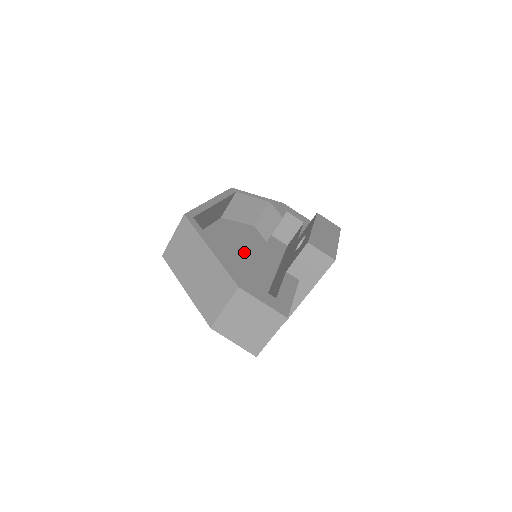
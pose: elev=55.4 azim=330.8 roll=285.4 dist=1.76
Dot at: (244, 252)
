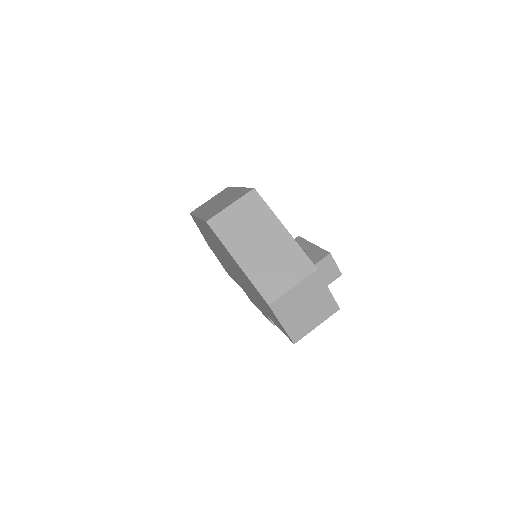
Dot at: occluded
